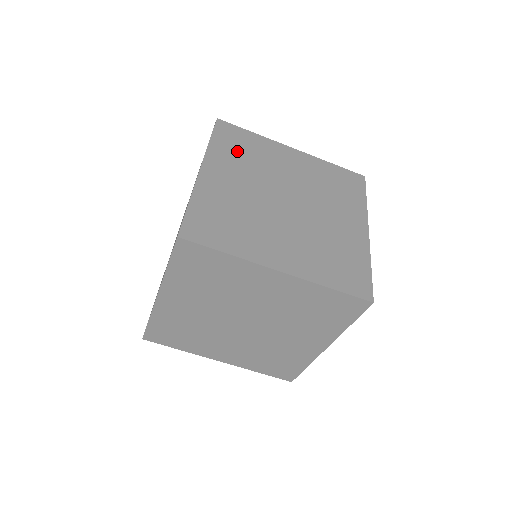
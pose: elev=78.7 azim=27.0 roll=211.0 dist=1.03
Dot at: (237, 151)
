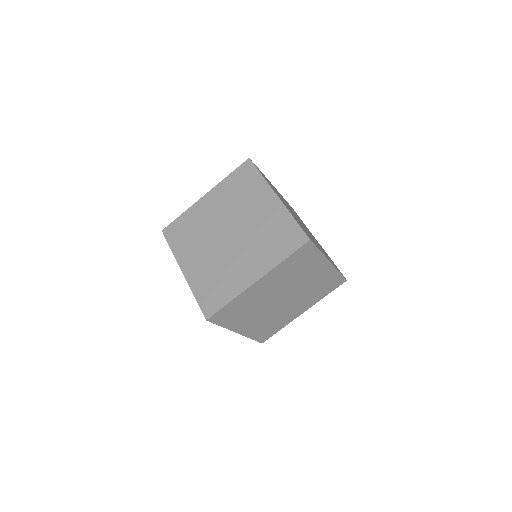
Dot at: (185, 238)
